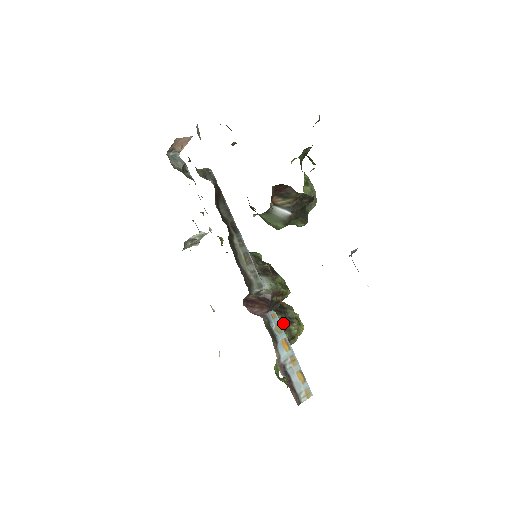
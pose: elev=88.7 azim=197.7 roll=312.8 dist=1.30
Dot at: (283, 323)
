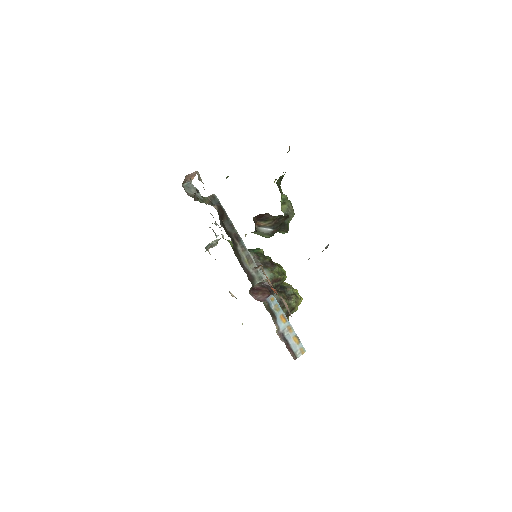
Dot at: occluded
